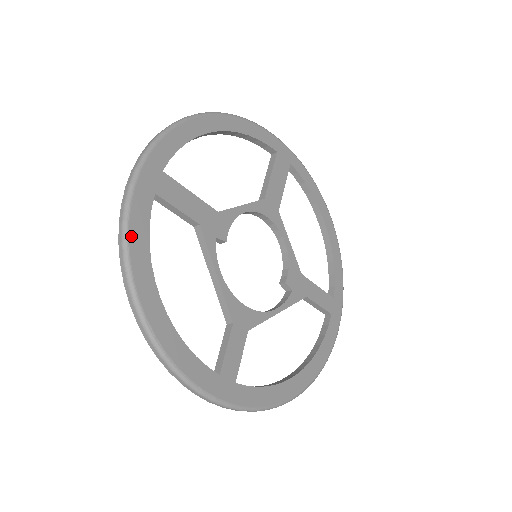
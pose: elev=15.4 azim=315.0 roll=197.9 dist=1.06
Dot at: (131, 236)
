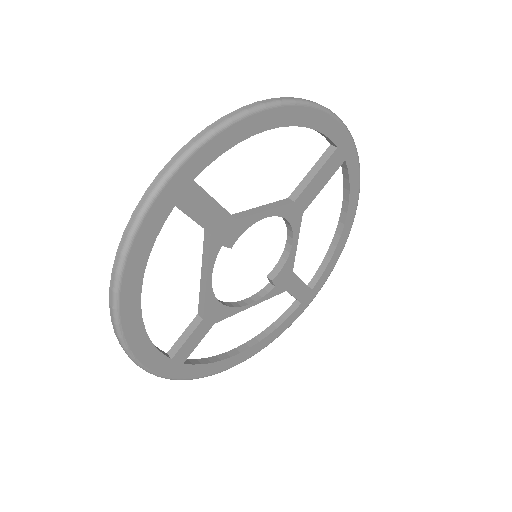
Dot at: (132, 251)
